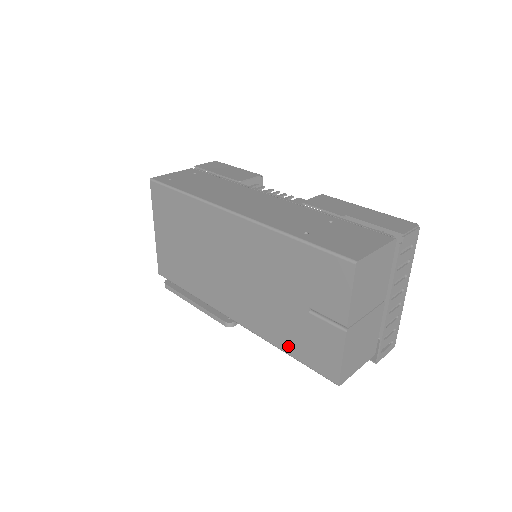
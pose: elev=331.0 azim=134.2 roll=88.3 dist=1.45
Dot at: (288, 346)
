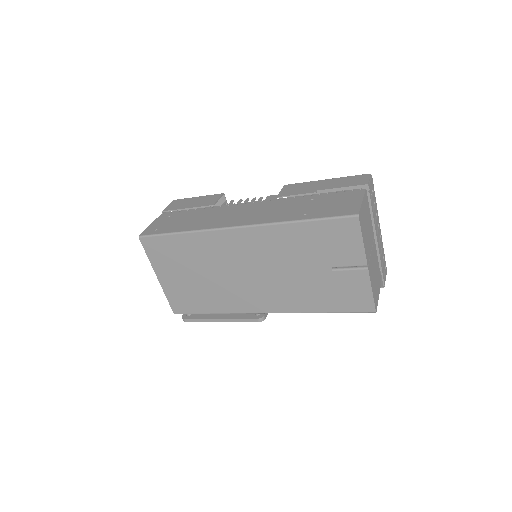
Dot at: (323, 306)
